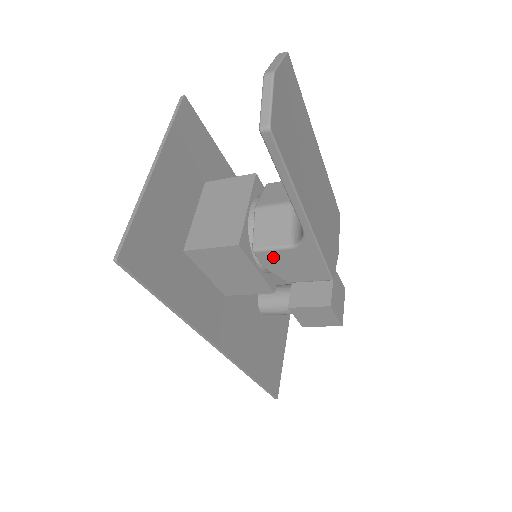
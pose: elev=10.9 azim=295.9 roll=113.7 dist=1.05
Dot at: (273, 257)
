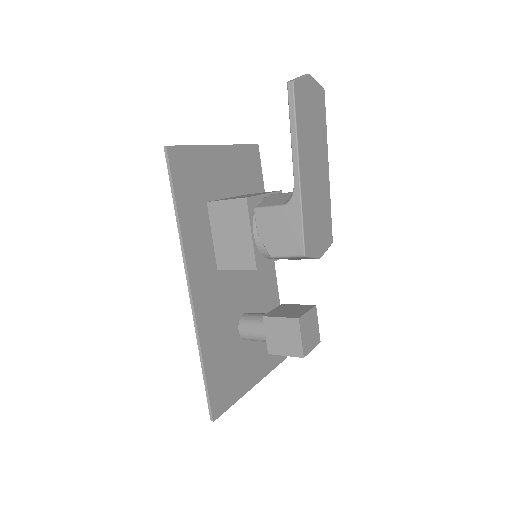
Dot at: (267, 218)
